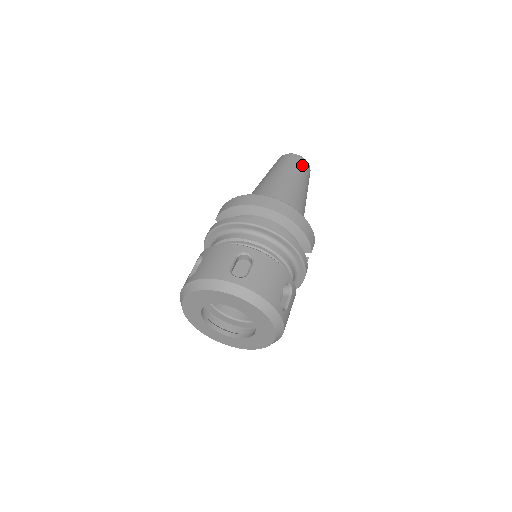
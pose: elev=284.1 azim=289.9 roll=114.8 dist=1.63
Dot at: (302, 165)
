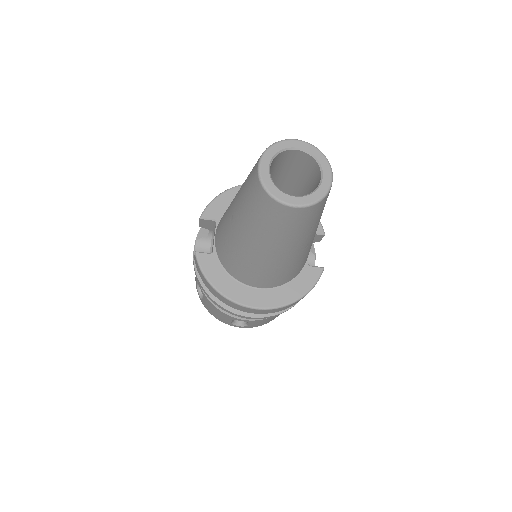
Dot at: (305, 221)
